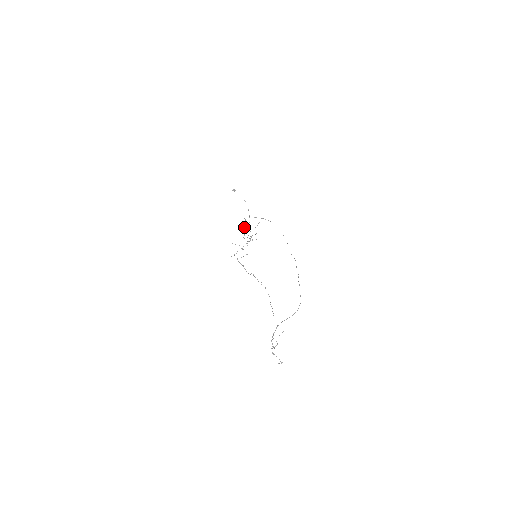
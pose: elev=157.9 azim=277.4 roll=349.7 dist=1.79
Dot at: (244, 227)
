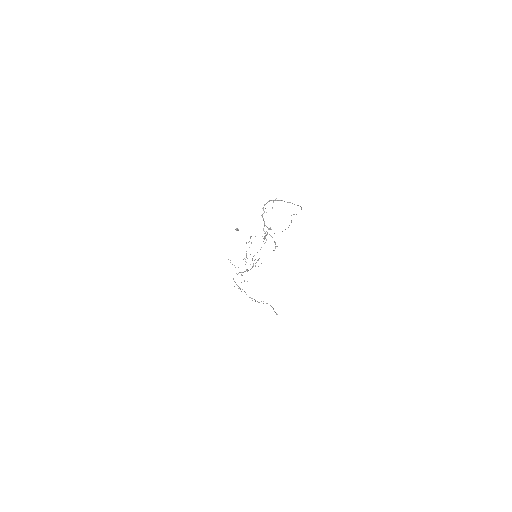
Dot at: (246, 255)
